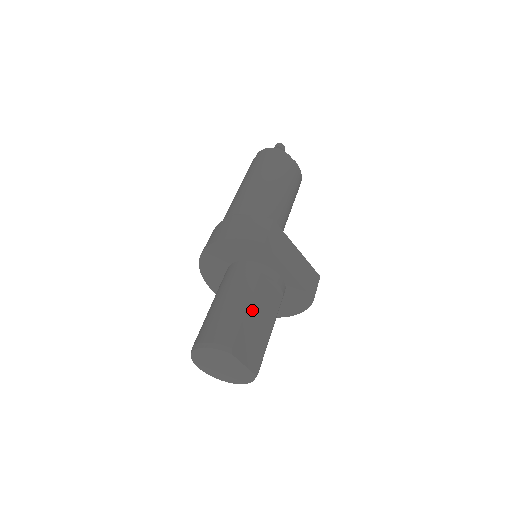
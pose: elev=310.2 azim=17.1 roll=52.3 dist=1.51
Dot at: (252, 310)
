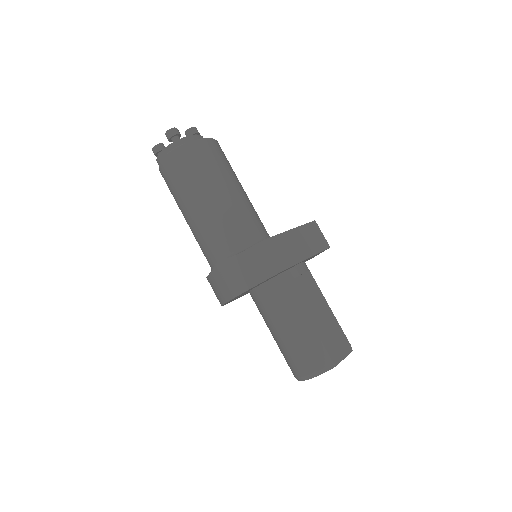
Dot at: (313, 317)
